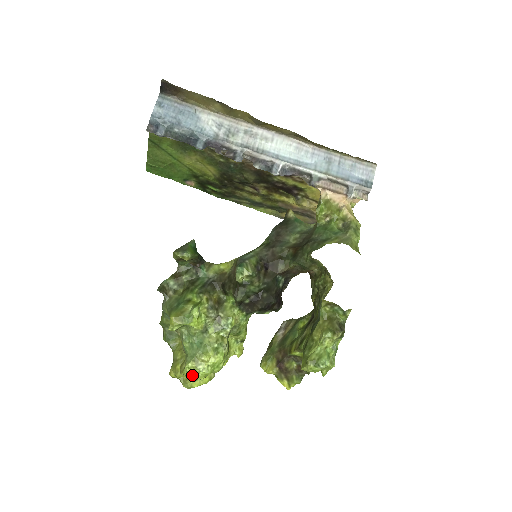
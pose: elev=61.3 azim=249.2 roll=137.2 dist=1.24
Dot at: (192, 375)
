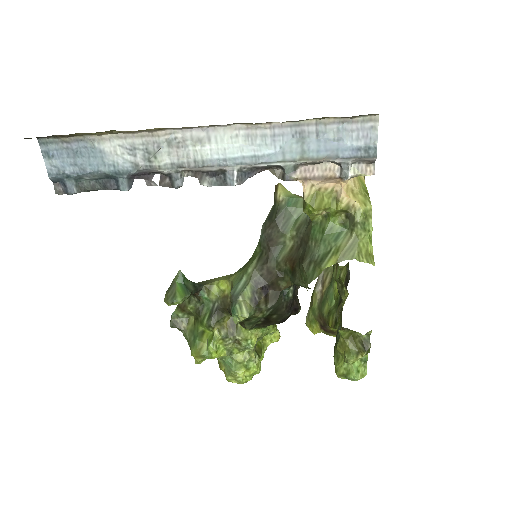
Dot at: occluded
